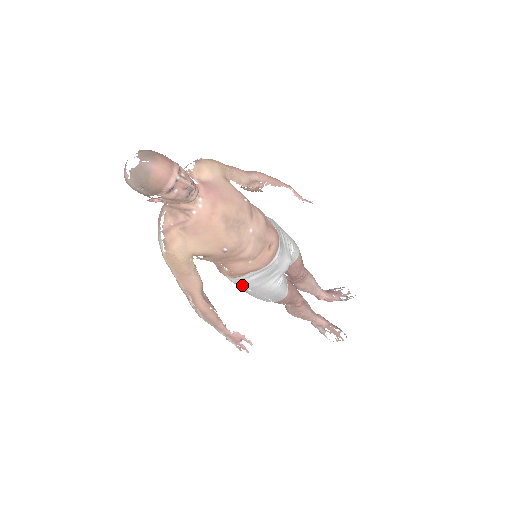
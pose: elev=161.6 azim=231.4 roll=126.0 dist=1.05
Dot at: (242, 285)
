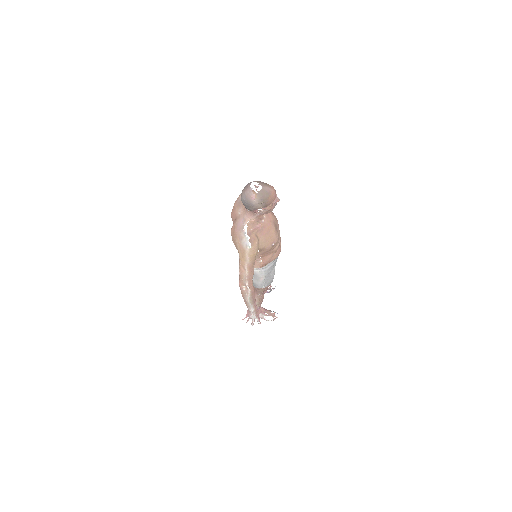
Dot at: (262, 273)
